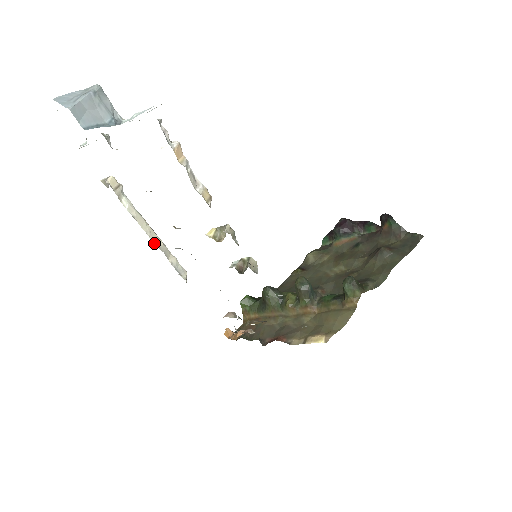
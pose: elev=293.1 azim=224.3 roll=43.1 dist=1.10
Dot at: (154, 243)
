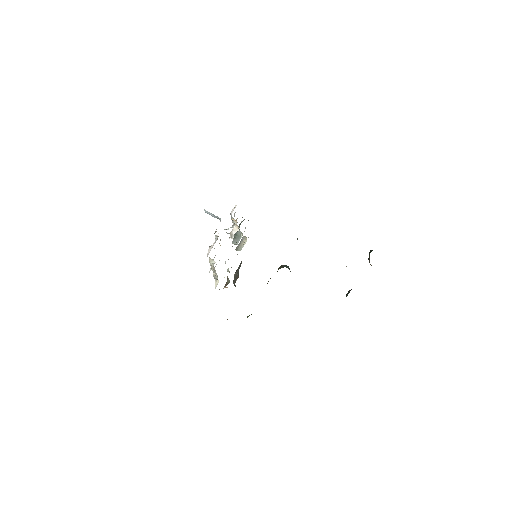
Dot at: occluded
